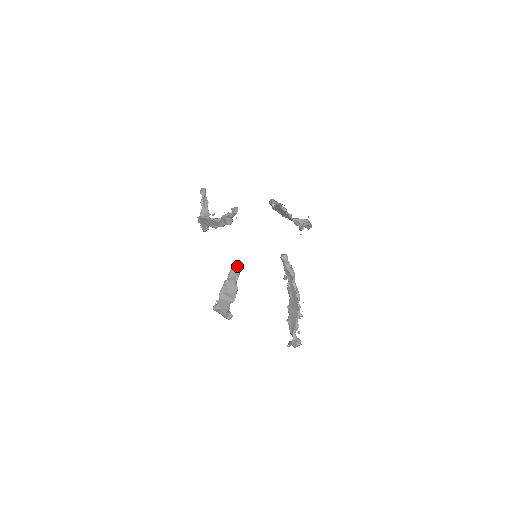
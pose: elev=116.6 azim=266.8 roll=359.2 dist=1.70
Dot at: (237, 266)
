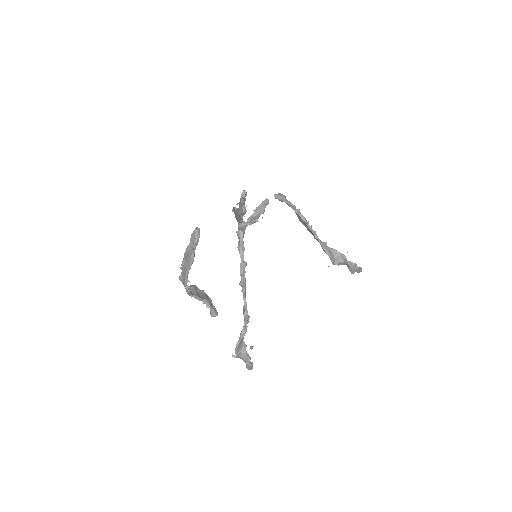
Dot at: (197, 228)
